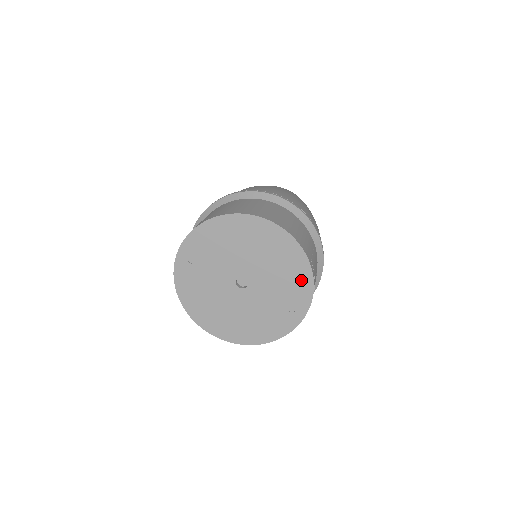
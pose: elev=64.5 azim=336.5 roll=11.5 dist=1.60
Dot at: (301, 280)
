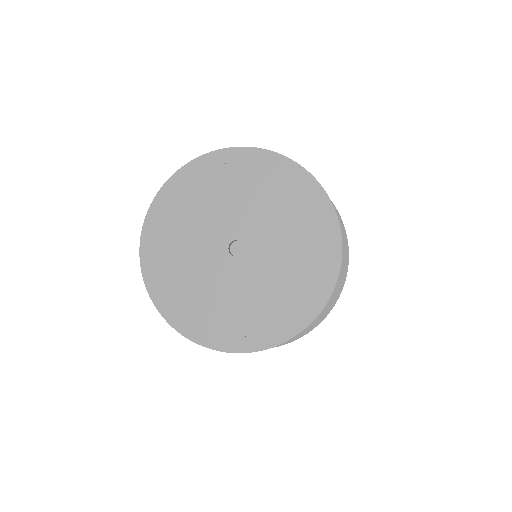
Dot at: (291, 316)
